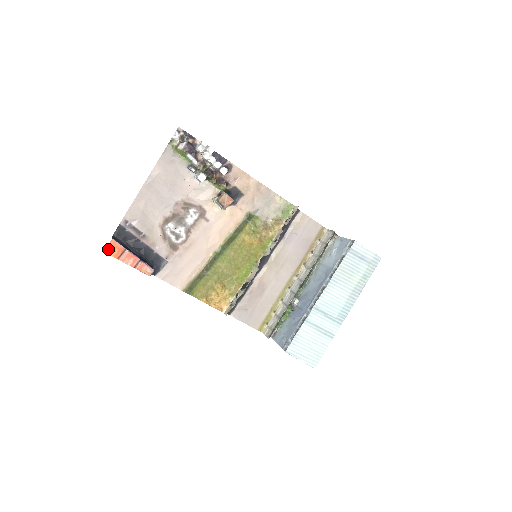
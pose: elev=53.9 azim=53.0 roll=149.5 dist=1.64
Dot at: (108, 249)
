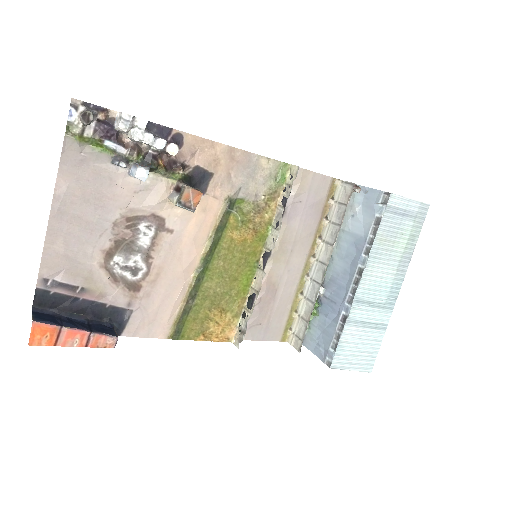
Dot at: (33, 338)
